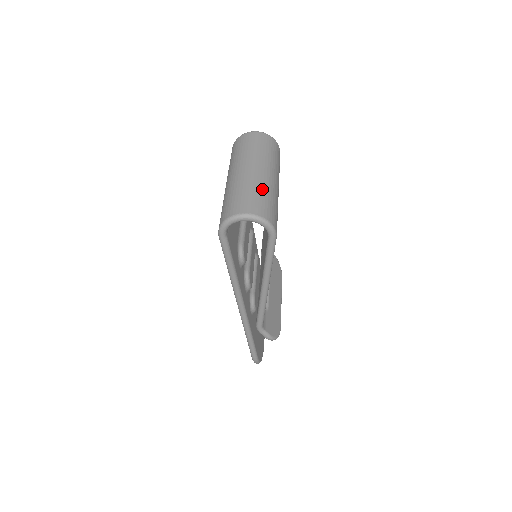
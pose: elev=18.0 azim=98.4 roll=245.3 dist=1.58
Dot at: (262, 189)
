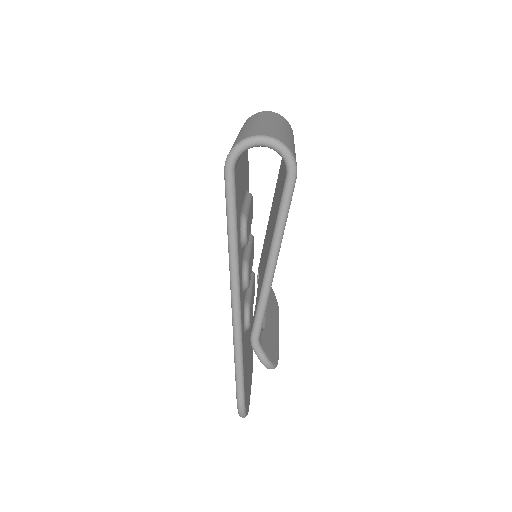
Dot at: (280, 132)
